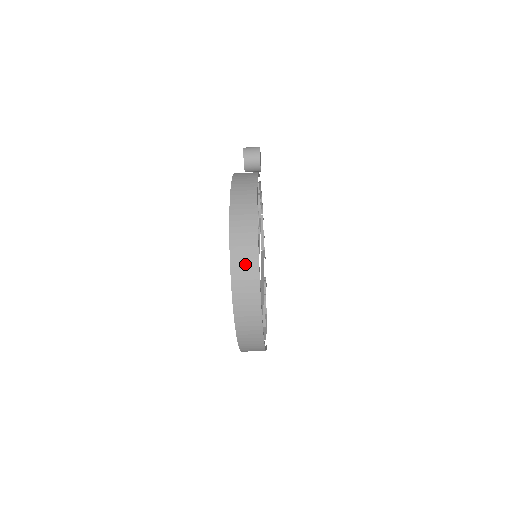
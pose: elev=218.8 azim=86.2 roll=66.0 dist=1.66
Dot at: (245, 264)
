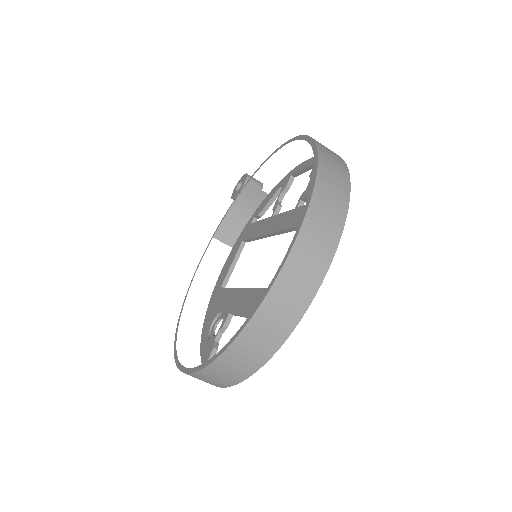
Dot at: (334, 184)
